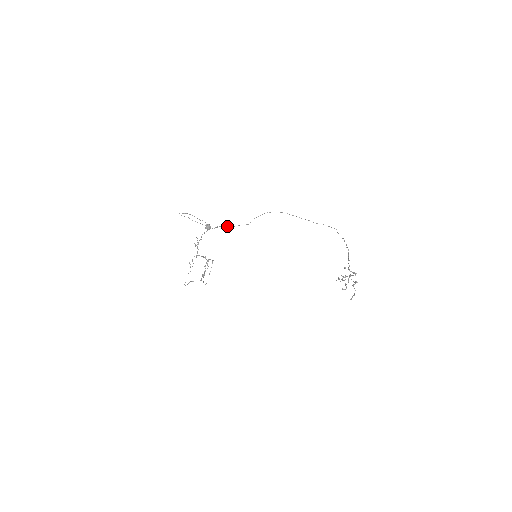
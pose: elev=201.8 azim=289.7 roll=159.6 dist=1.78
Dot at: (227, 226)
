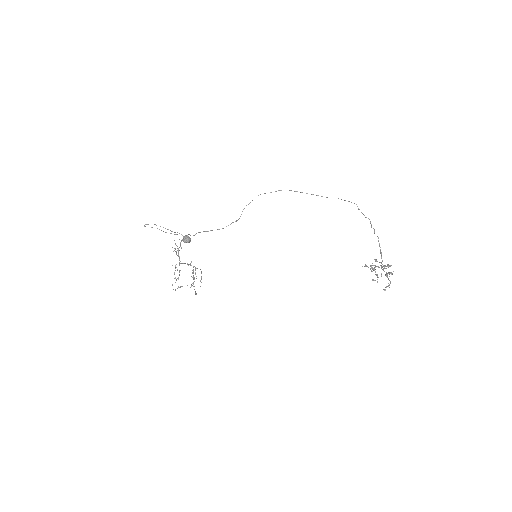
Dot at: (212, 230)
